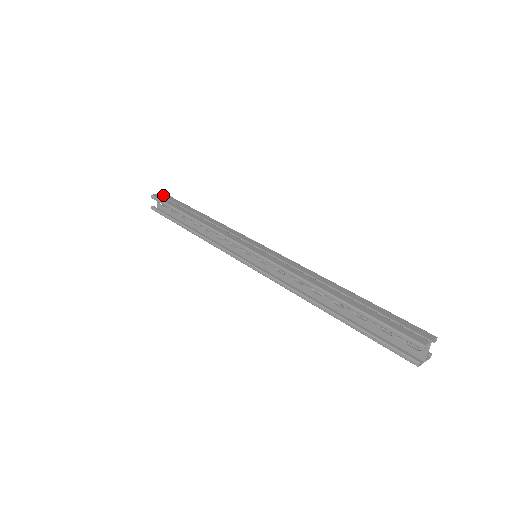
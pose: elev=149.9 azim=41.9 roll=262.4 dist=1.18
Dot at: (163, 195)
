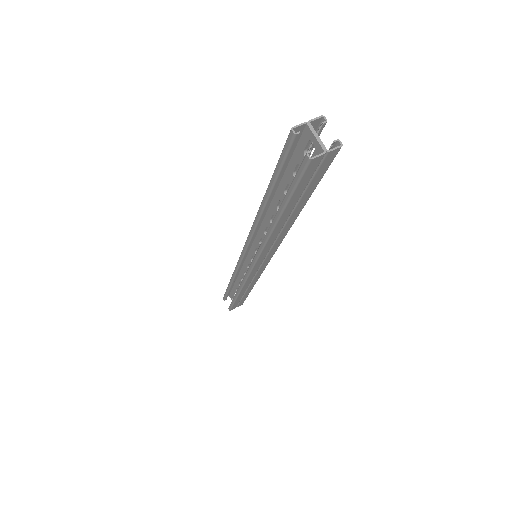
Dot at: occluded
